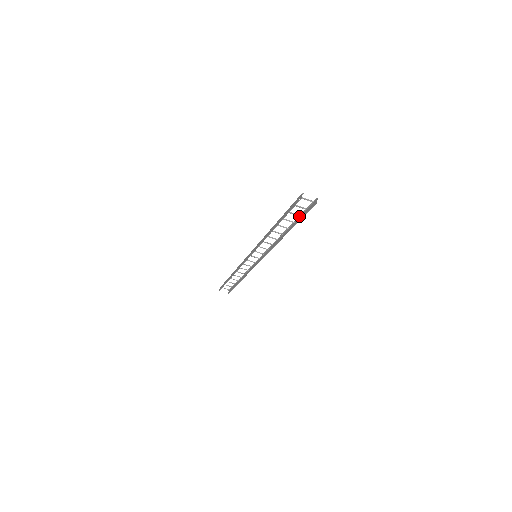
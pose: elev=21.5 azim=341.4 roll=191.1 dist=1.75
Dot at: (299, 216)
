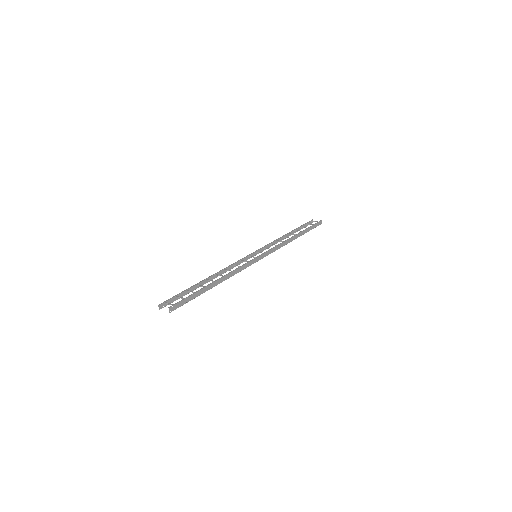
Dot at: (195, 292)
